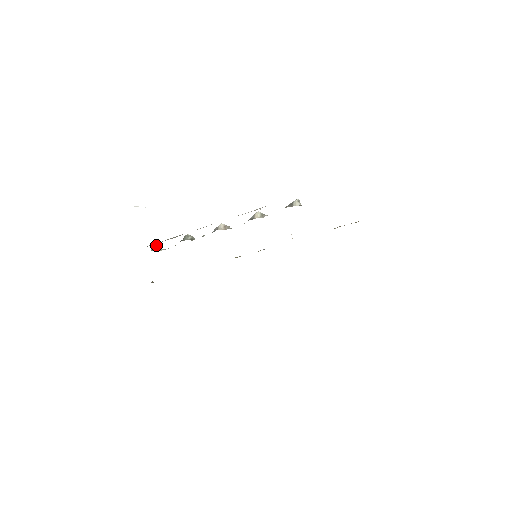
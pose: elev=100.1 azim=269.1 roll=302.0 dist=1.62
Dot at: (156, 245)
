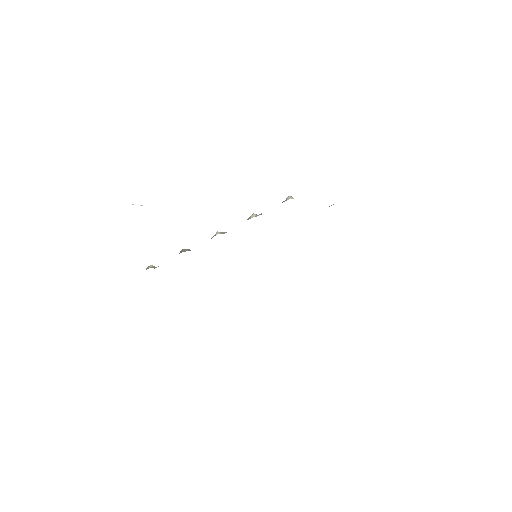
Dot at: (151, 265)
